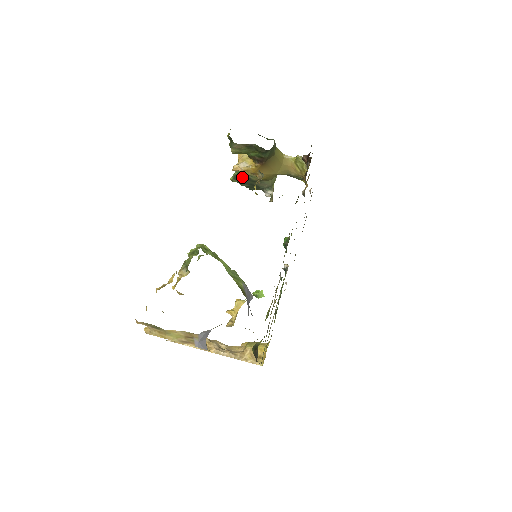
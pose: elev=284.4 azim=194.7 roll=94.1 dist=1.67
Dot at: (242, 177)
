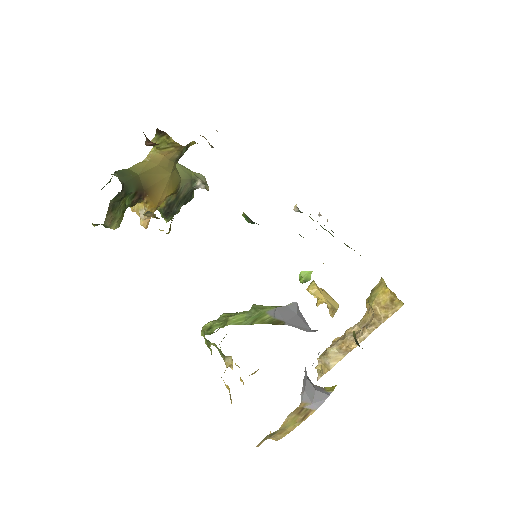
Dot at: (167, 211)
